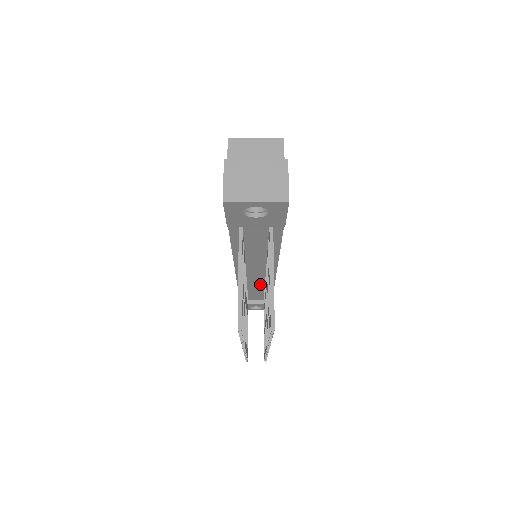
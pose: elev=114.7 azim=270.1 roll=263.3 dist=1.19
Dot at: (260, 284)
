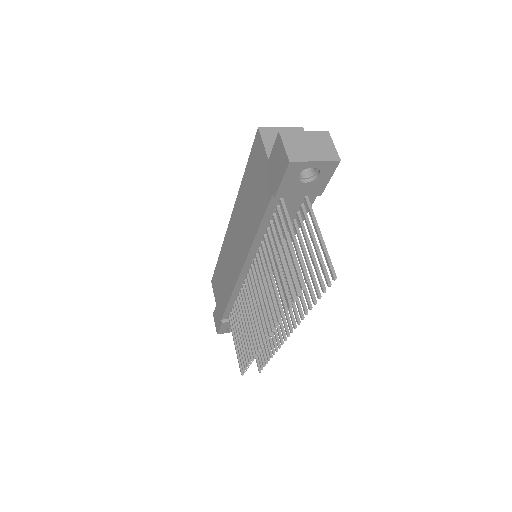
Dot at: occluded
